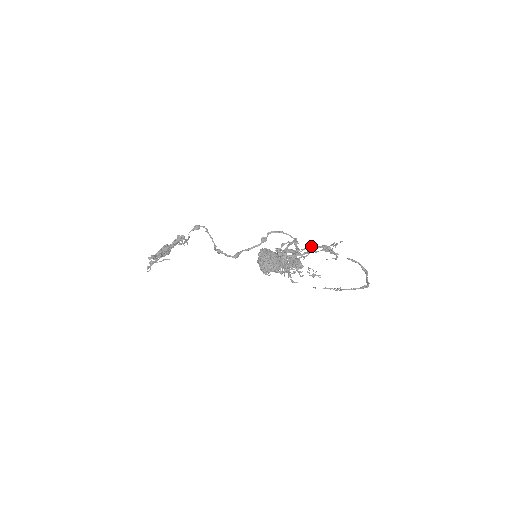
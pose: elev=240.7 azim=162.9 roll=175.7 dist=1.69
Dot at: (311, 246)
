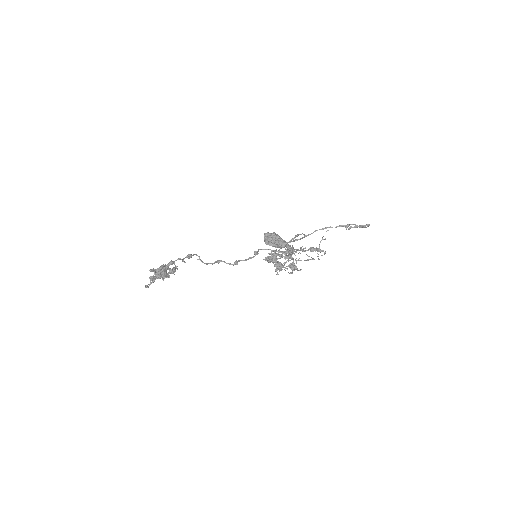
Dot at: (300, 249)
